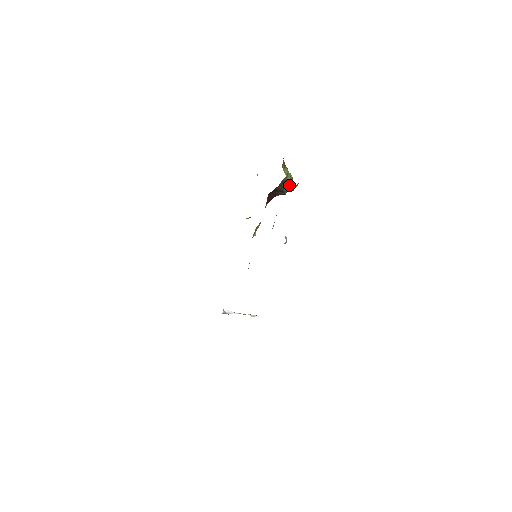
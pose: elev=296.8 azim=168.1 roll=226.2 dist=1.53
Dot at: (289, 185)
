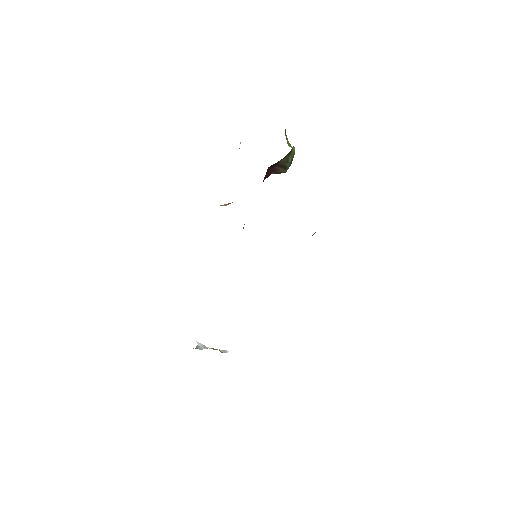
Dot at: (292, 160)
